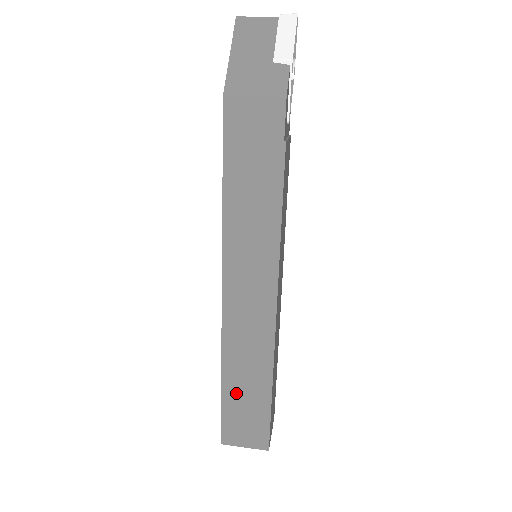
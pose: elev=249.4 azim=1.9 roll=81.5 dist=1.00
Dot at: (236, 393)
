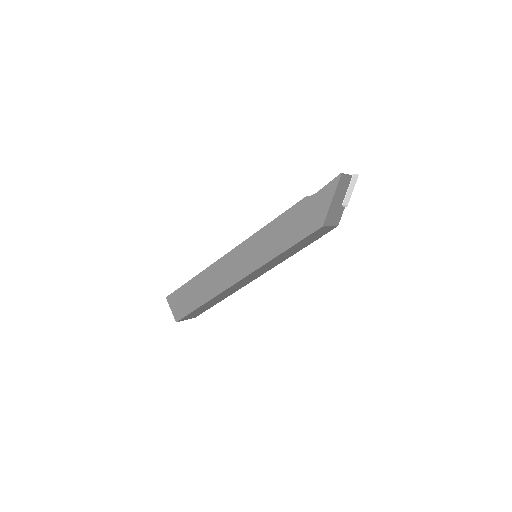
Dot at: (205, 306)
